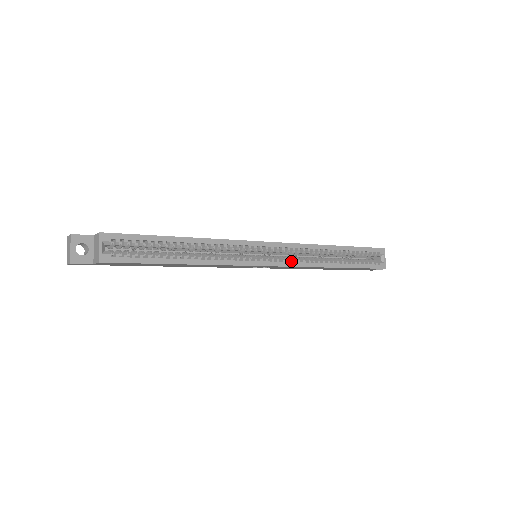
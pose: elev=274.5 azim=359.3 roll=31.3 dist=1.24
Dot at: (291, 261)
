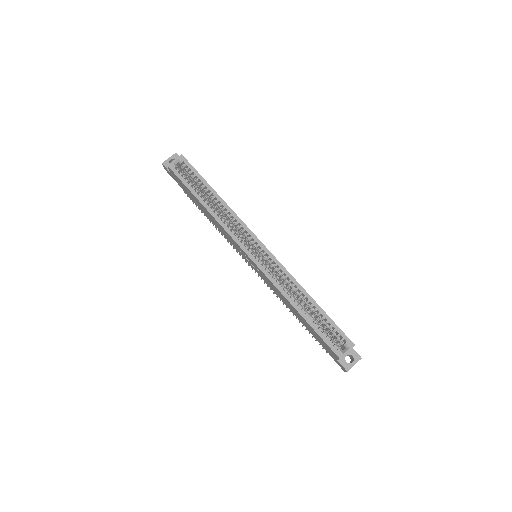
Dot at: (267, 271)
